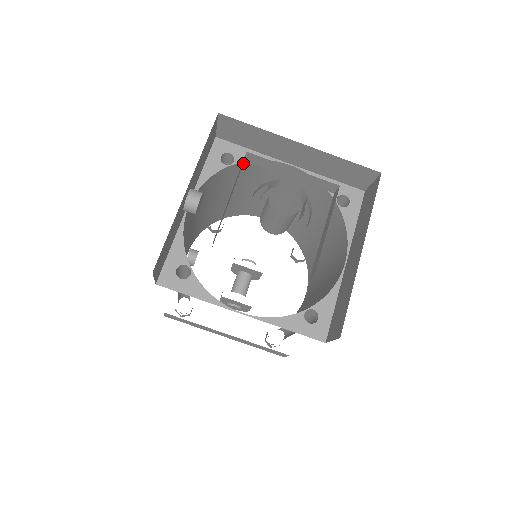
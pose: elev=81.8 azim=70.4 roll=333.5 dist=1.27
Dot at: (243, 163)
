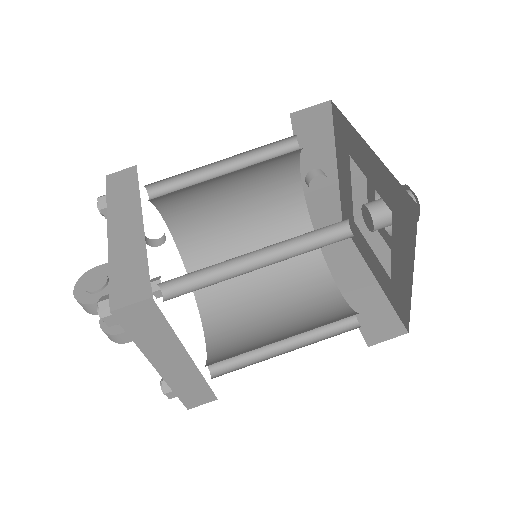
Dot at: occluded
